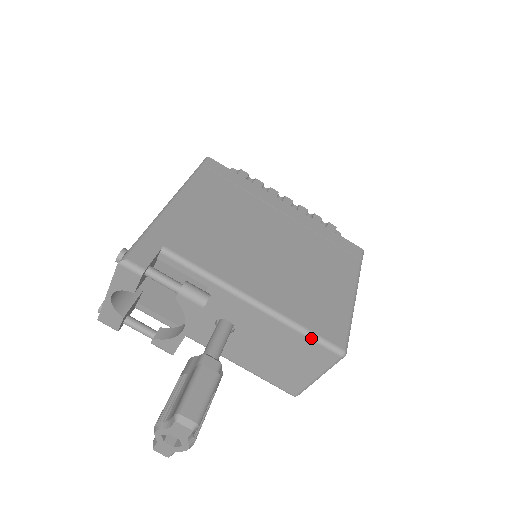
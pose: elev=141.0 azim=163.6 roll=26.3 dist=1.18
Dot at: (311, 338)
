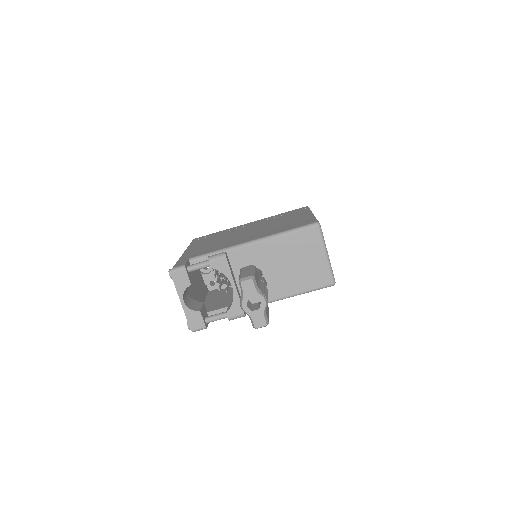
Dot at: (294, 231)
